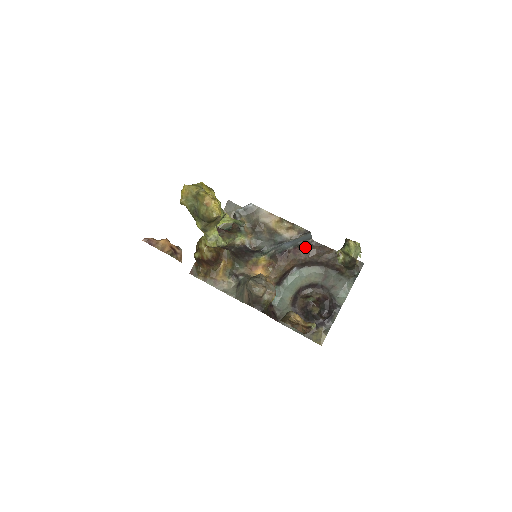
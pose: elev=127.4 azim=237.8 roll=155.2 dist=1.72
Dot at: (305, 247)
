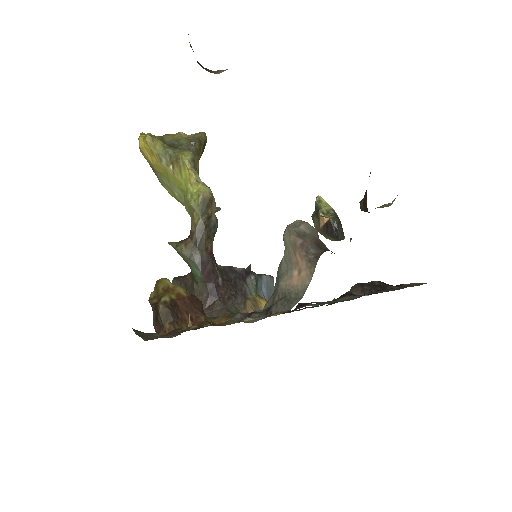
Dot at: occluded
